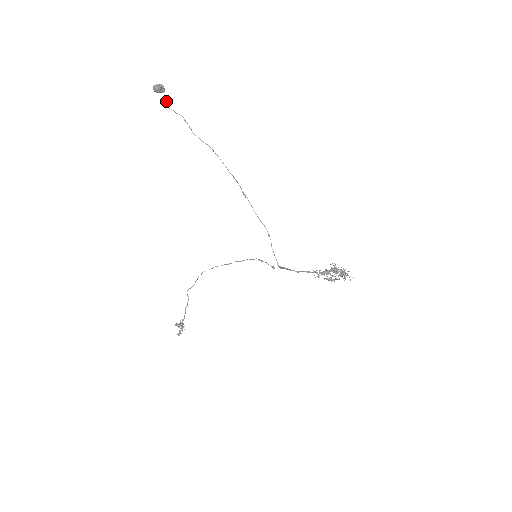
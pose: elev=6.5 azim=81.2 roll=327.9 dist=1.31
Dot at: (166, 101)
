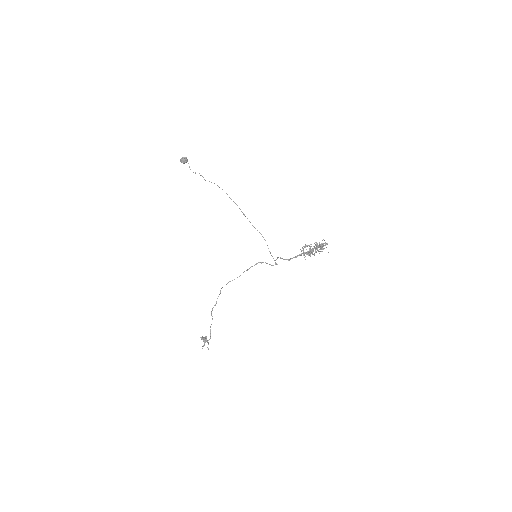
Dot at: (189, 167)
